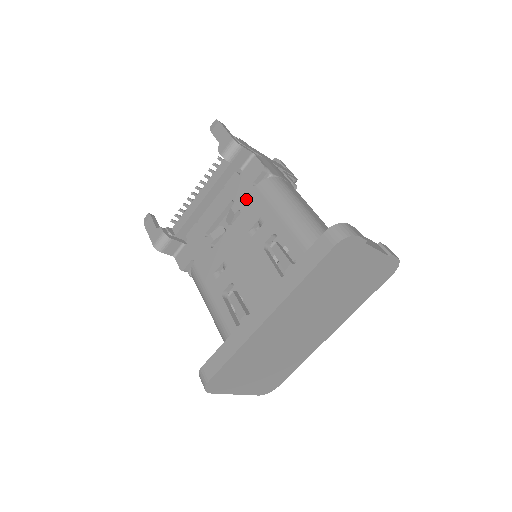
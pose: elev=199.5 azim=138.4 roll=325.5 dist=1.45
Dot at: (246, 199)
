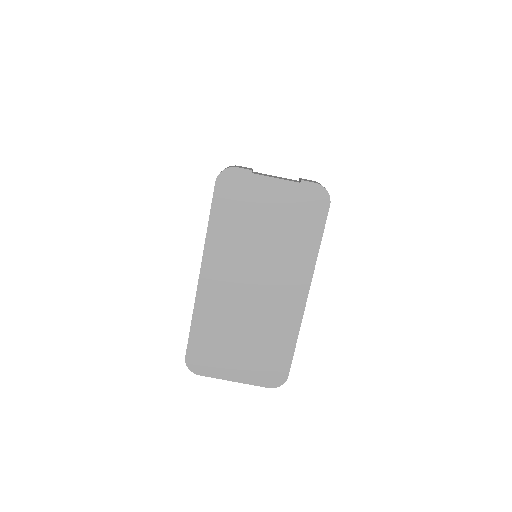
Dot at: occluded
